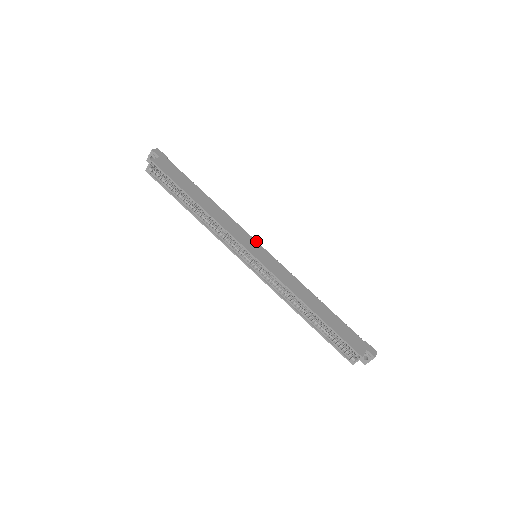
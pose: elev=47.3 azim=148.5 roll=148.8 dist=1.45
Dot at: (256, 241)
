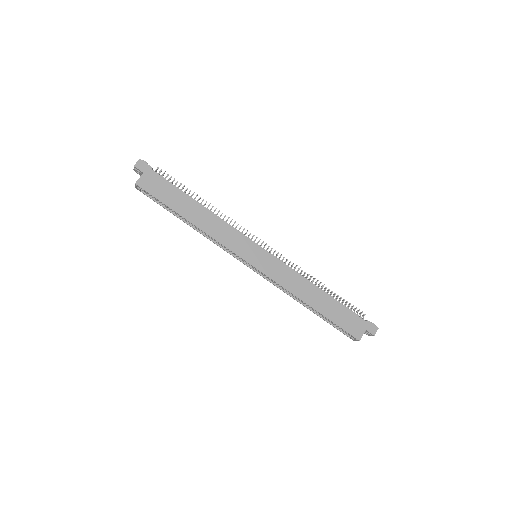
Dot at: (254, 242)
